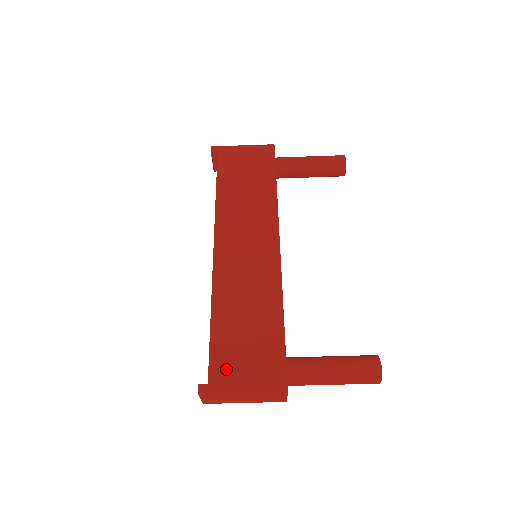
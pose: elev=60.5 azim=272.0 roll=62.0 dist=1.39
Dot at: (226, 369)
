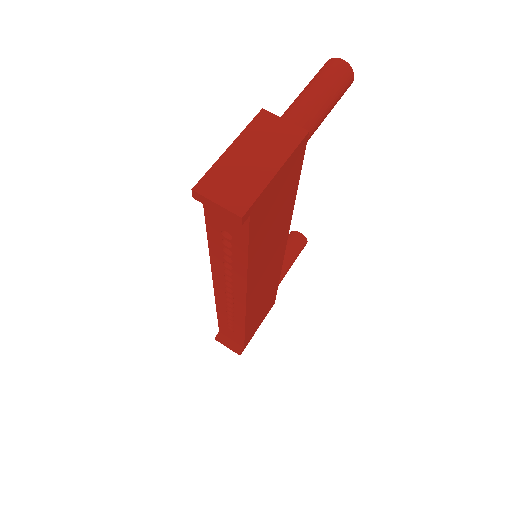
Dot at: occluded
